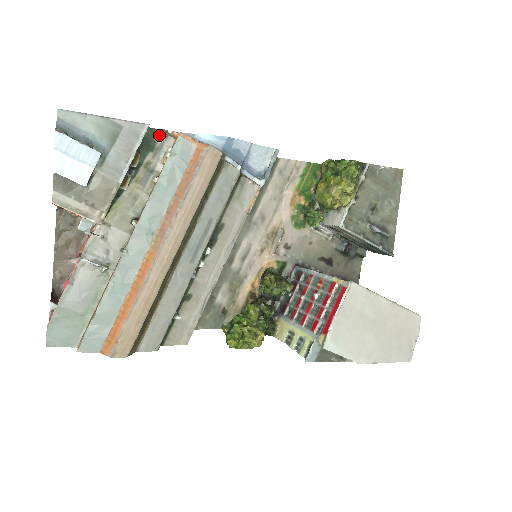
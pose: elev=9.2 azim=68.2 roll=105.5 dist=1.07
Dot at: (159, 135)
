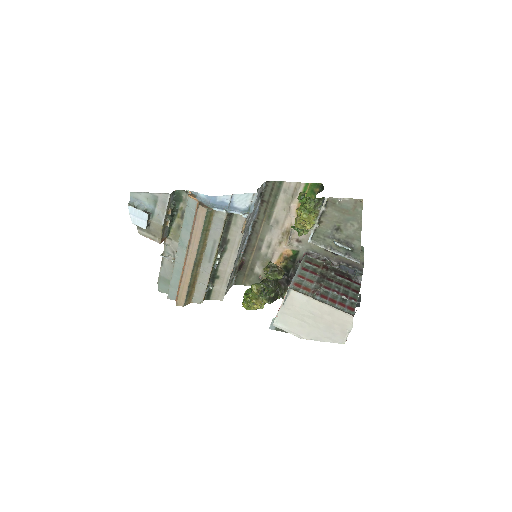
Dot at: (183, 193)
